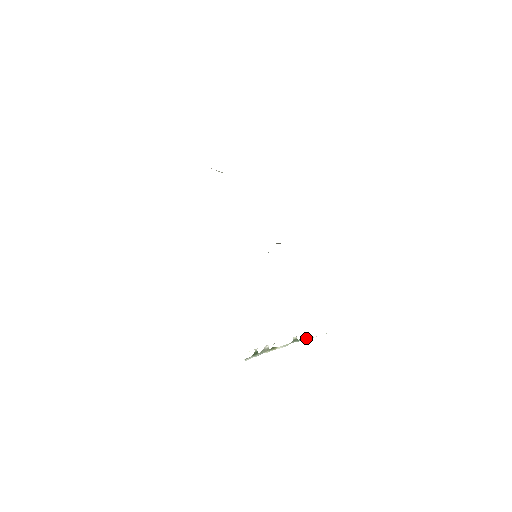
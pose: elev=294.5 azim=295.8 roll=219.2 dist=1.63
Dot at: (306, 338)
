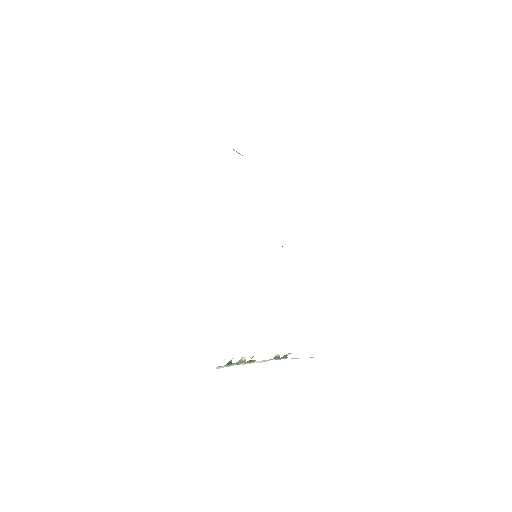
Dot at: occluded
